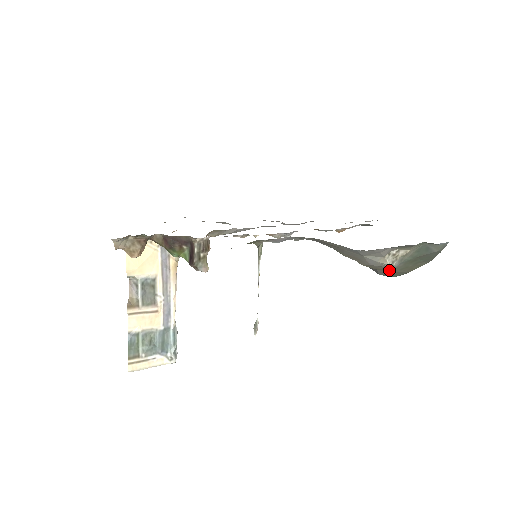
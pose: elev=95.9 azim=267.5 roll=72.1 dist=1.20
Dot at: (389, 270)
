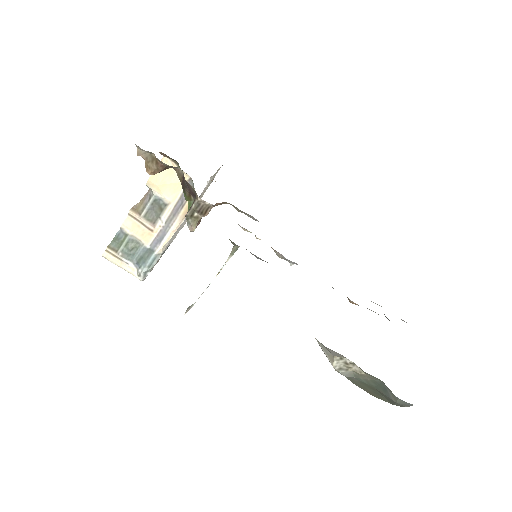
Dot at: occluded
